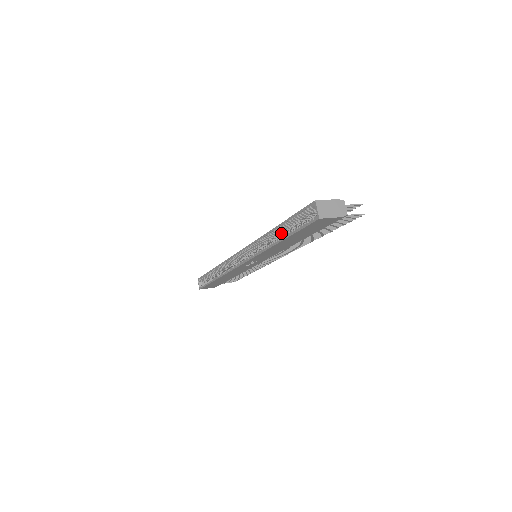
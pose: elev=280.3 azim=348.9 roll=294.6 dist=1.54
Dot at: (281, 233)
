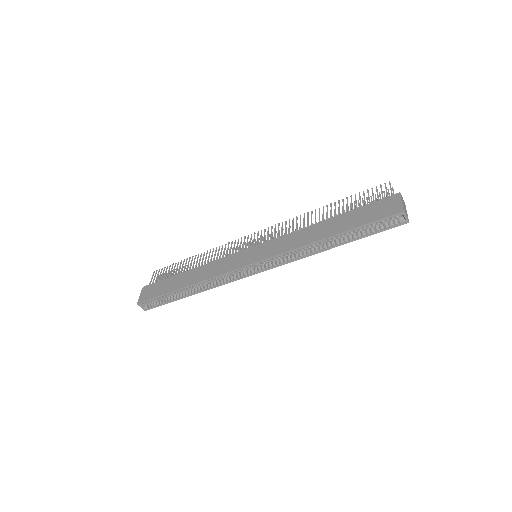
Dot at: occluded
